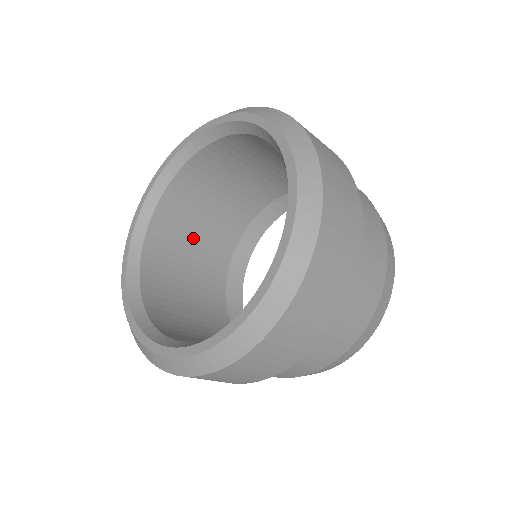
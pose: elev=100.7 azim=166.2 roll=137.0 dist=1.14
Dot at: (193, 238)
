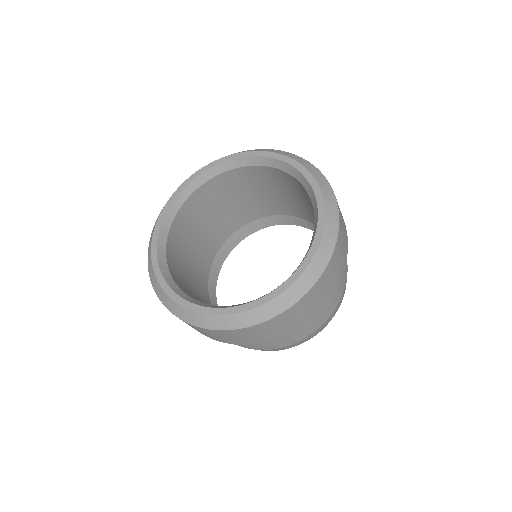
Dot at: (228, 203)
